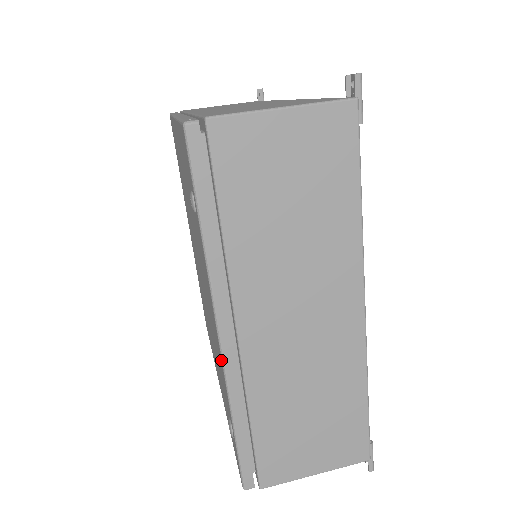
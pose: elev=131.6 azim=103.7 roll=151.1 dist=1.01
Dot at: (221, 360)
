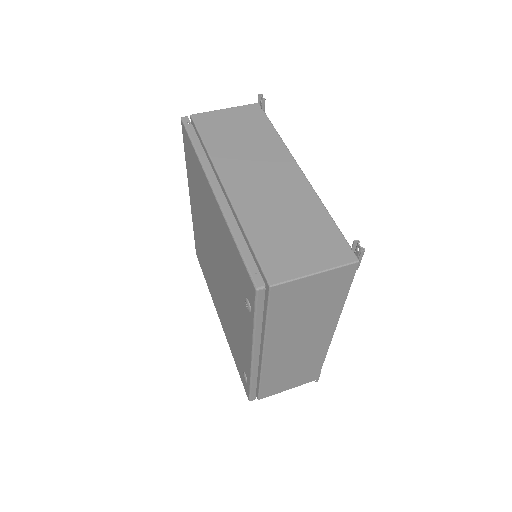
Dot at: (250, 363)
